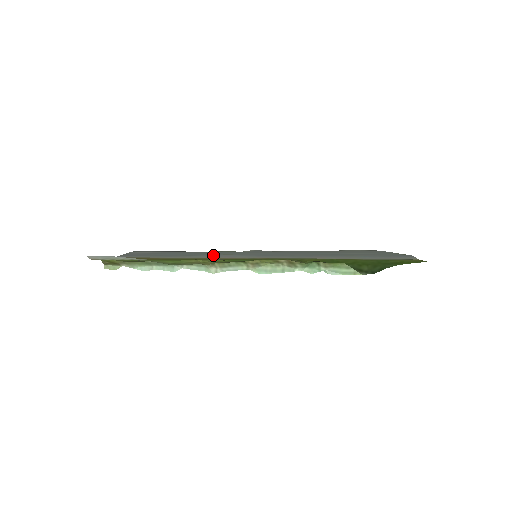
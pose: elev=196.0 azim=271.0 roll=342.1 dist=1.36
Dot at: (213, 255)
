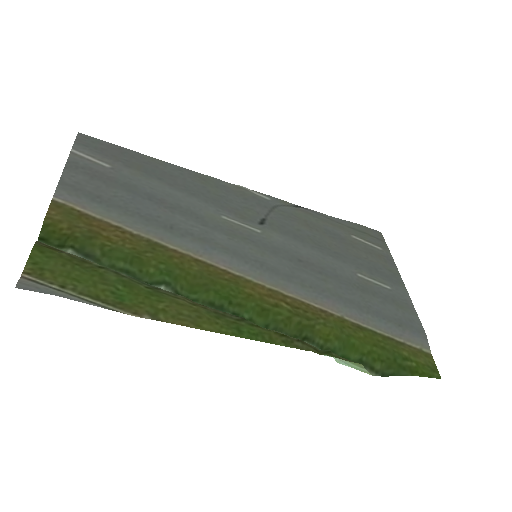
Dot at: (202, 247)
